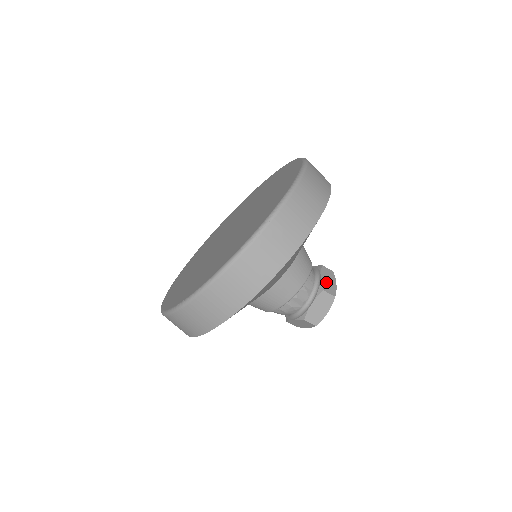
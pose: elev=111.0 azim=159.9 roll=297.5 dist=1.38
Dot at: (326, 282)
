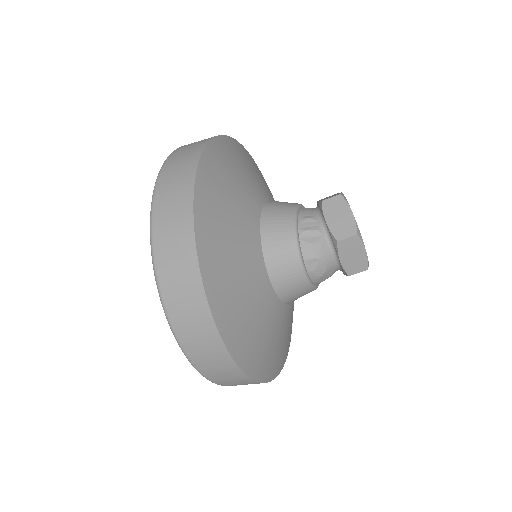
Dot at: occluded
